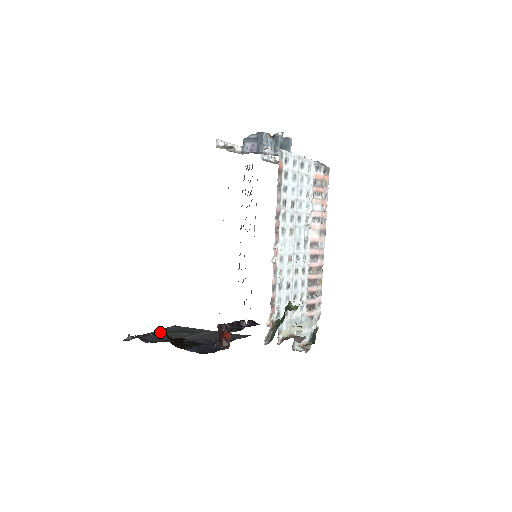
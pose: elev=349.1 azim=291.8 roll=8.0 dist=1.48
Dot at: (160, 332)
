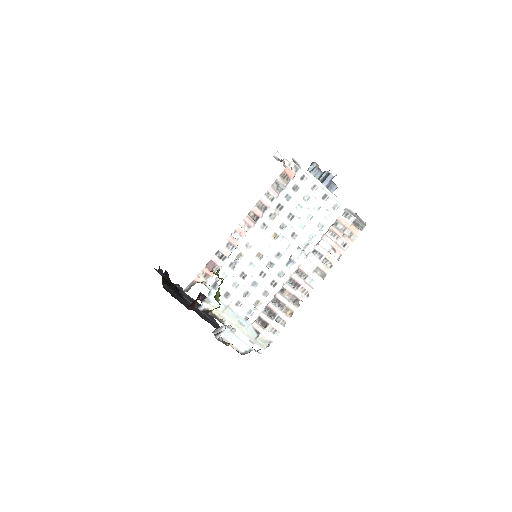
Dot at: occluded
